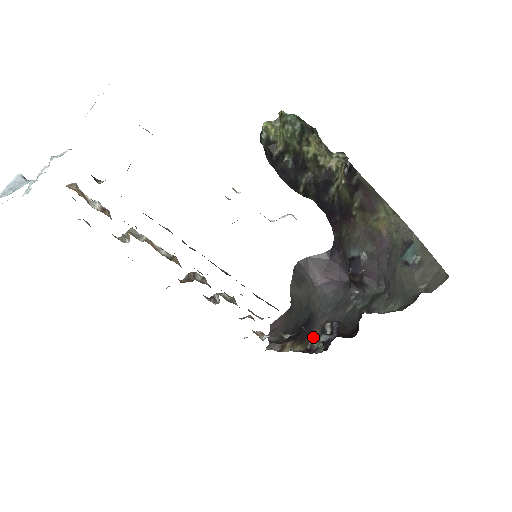
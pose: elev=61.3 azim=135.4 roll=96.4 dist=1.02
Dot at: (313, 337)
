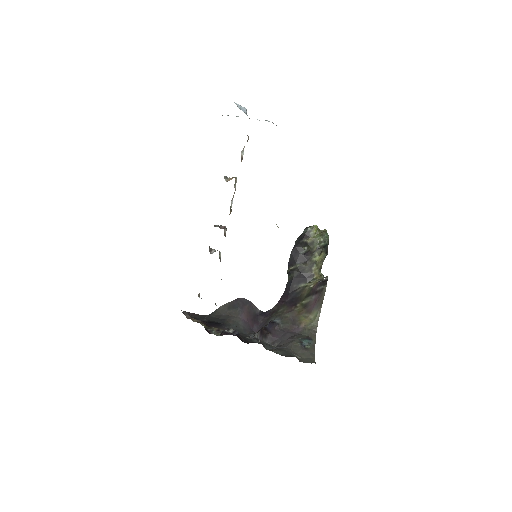
Dot at: (215, 329)
